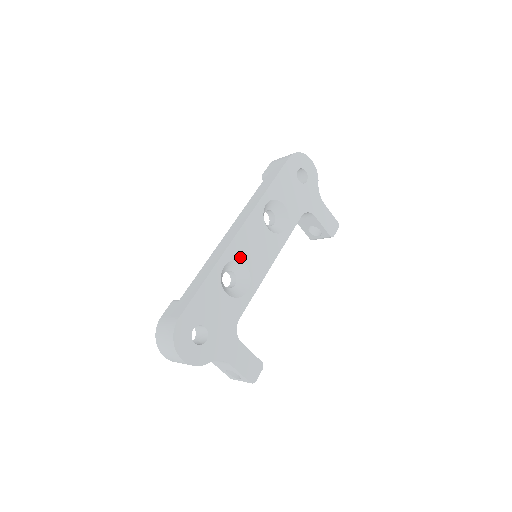
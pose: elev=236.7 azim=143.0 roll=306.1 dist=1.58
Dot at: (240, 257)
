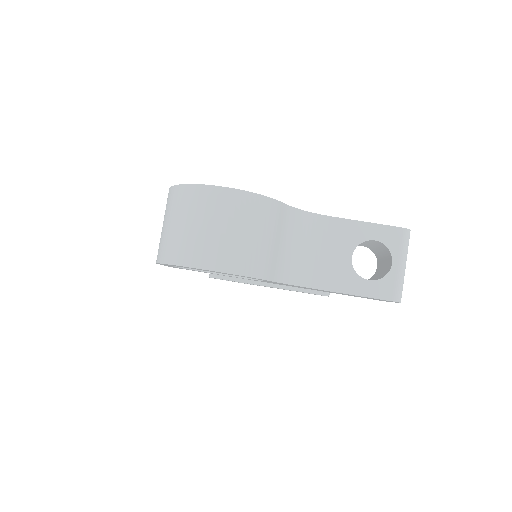
Dot at: occluded
